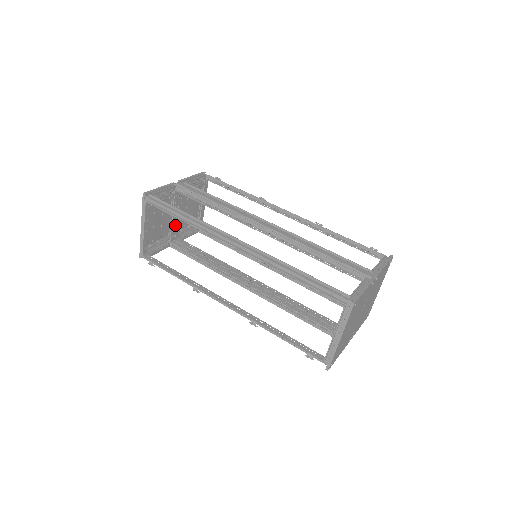
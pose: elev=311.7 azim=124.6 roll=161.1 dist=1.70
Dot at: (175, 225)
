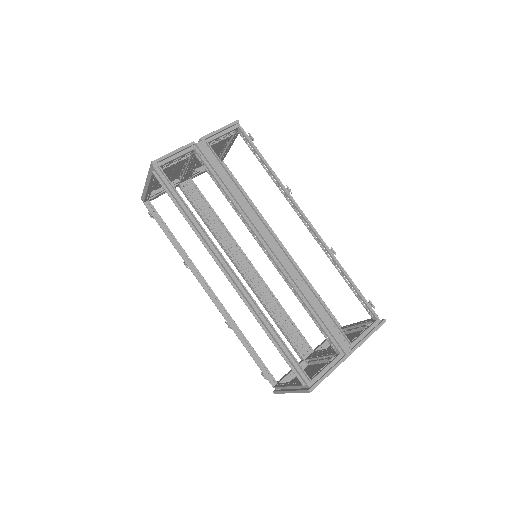
Dot at: (188, 172)
